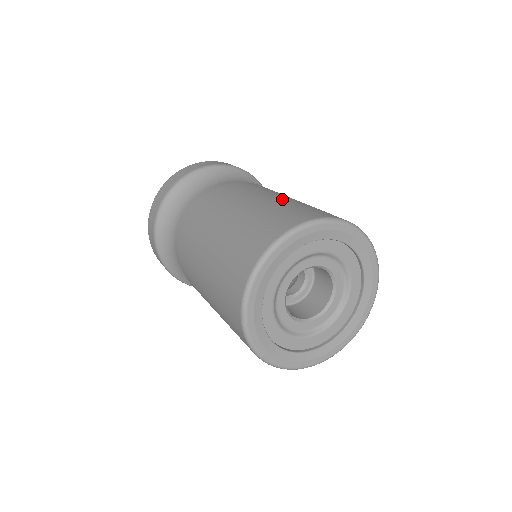
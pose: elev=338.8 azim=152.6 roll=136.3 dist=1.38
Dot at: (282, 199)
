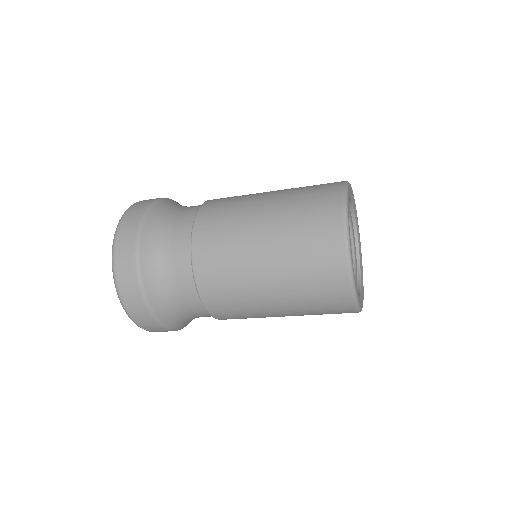
Dot at: occluded
